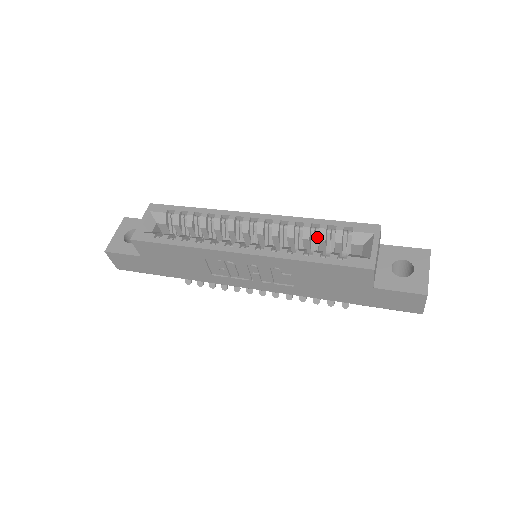
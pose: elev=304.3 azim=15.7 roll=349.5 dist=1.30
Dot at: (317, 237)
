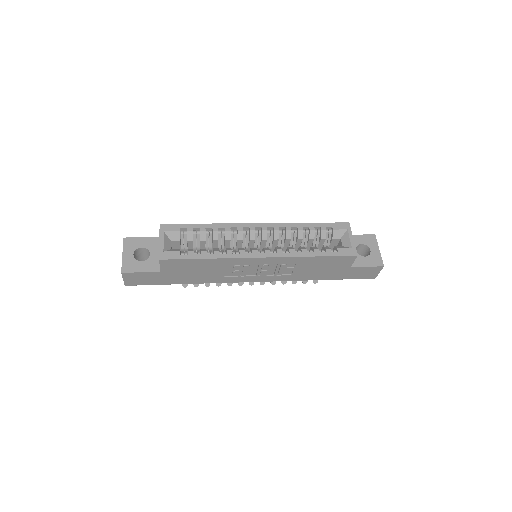
Dot at: (307, 236)
